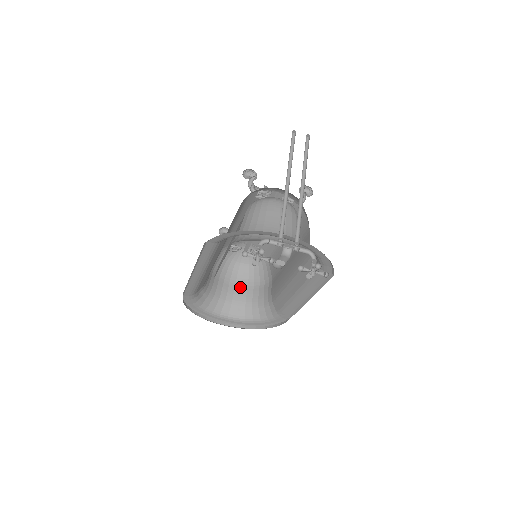
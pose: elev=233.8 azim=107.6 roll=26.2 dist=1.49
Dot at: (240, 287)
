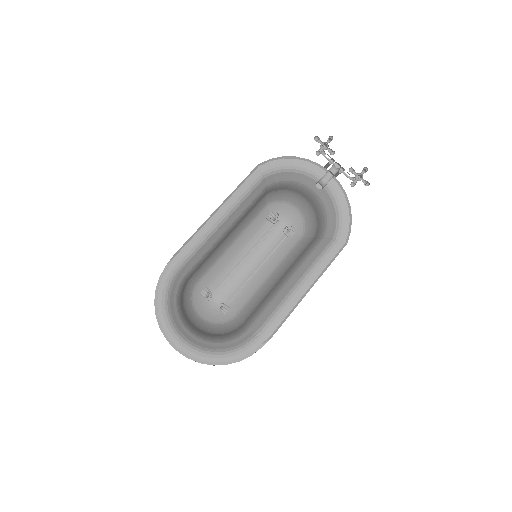
Dot at: (199, 330)
